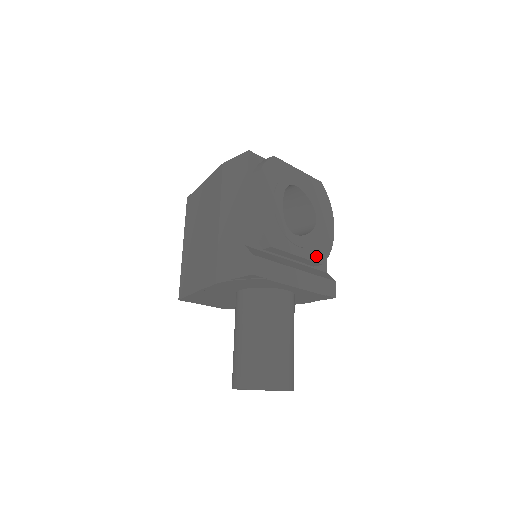
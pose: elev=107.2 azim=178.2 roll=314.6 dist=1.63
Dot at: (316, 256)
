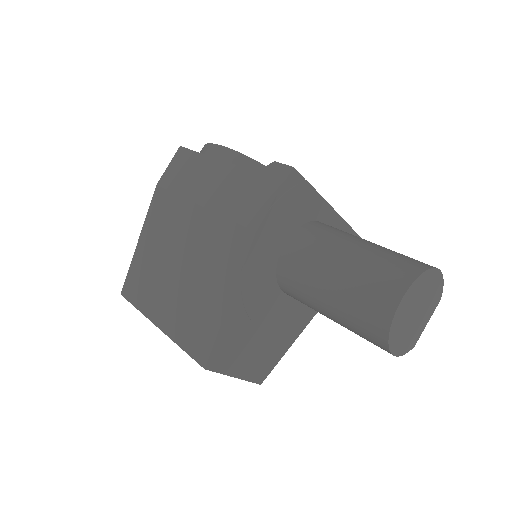
Dot at: occluded
